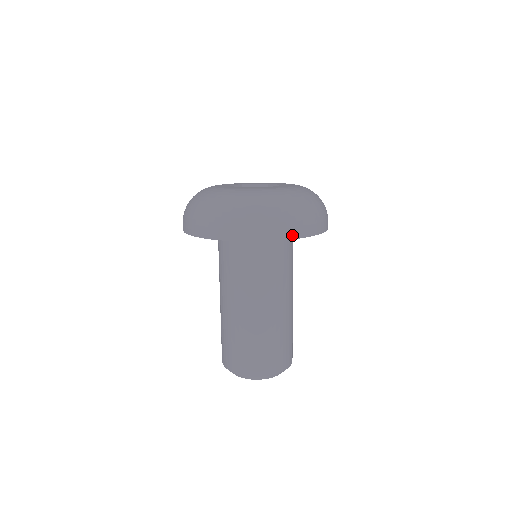
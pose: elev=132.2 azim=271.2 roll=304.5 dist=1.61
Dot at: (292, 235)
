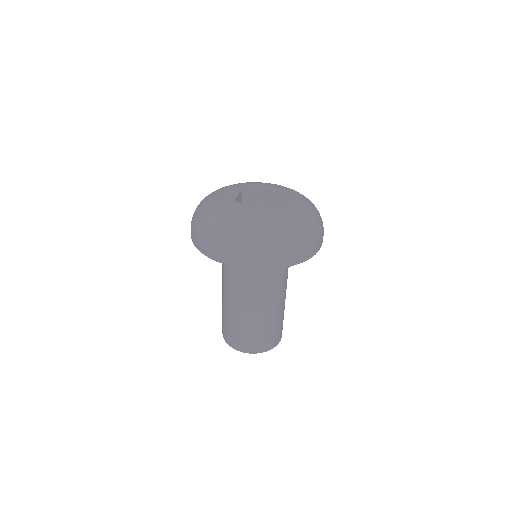
Dot at: (231, 263)
